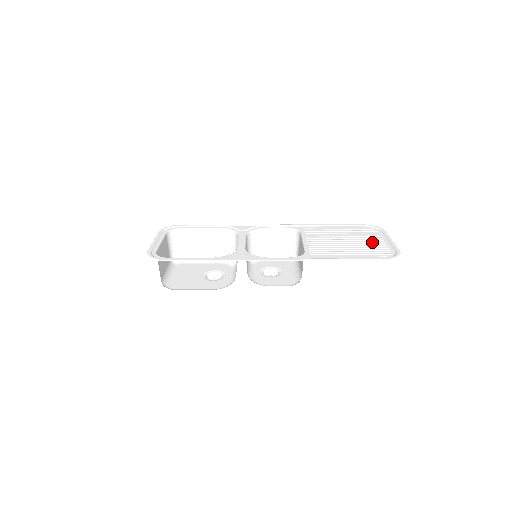
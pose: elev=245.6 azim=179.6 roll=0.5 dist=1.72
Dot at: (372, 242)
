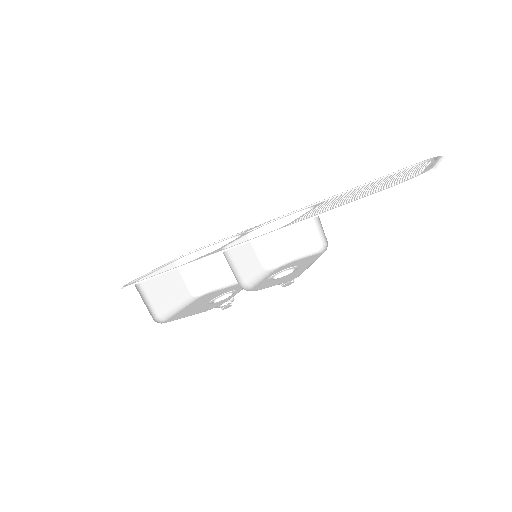
Dot at: (402, 176)
